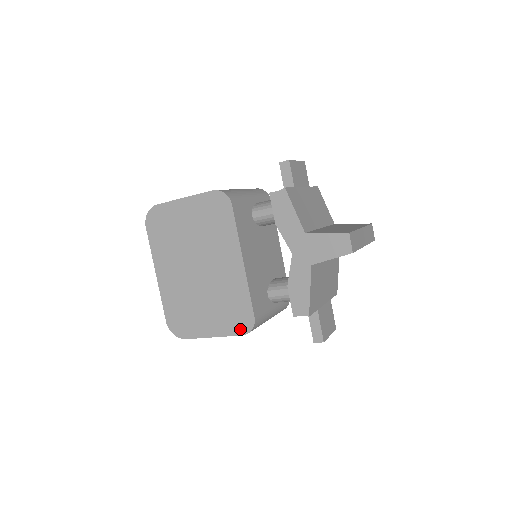
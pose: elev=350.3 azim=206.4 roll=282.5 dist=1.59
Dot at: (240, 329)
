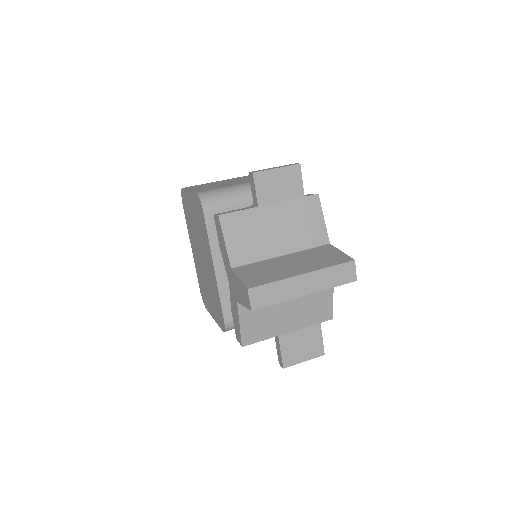
Dot at: (221, 325)
